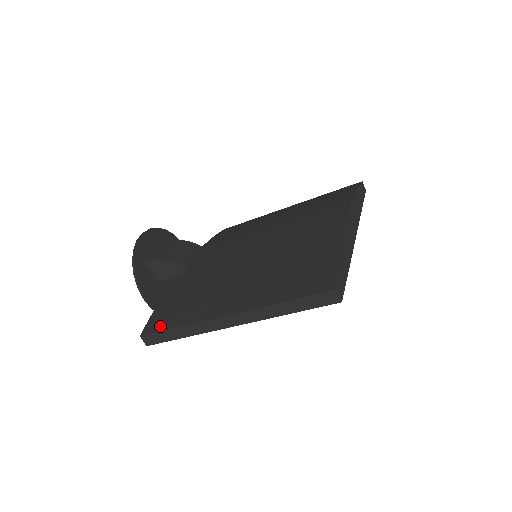
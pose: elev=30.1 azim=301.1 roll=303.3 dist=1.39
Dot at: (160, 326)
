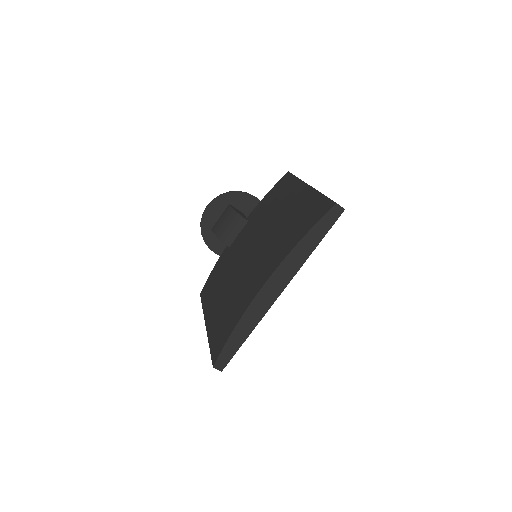
Dot at: (203, 296)
